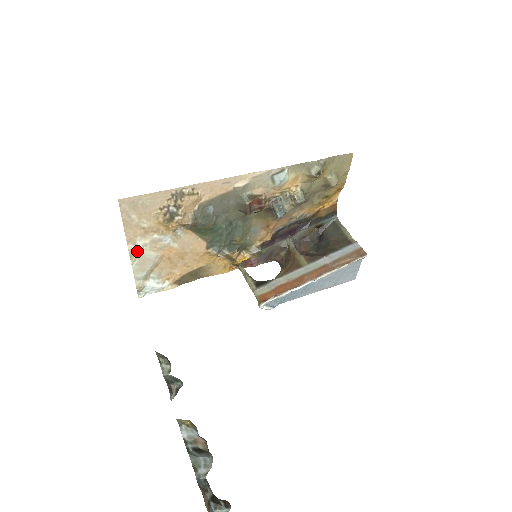
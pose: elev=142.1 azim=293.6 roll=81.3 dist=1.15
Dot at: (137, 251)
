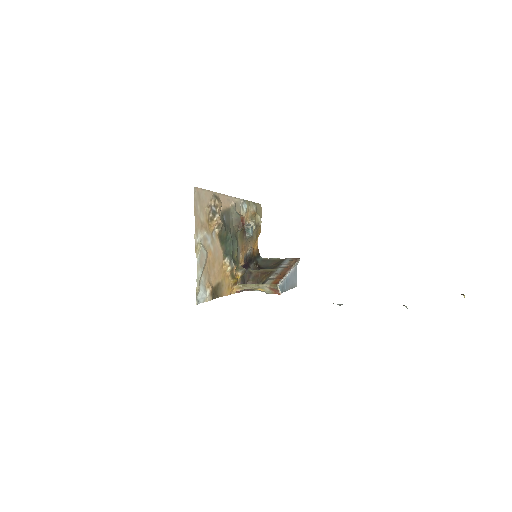
Dot at: (198, 245)
